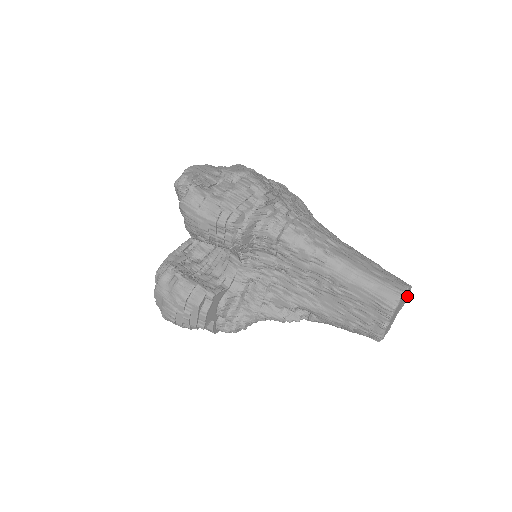
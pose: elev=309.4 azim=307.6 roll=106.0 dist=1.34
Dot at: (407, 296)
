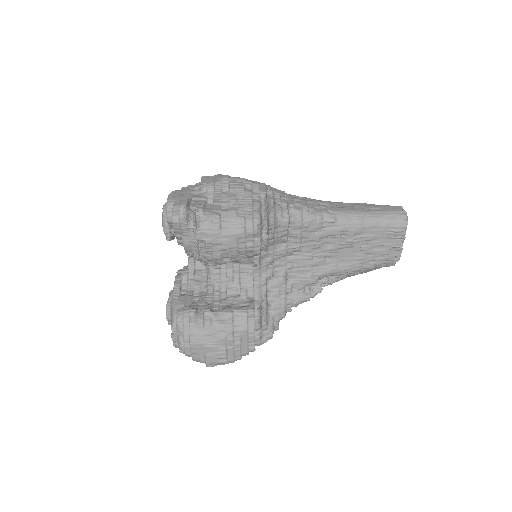
Dot at: occluded
